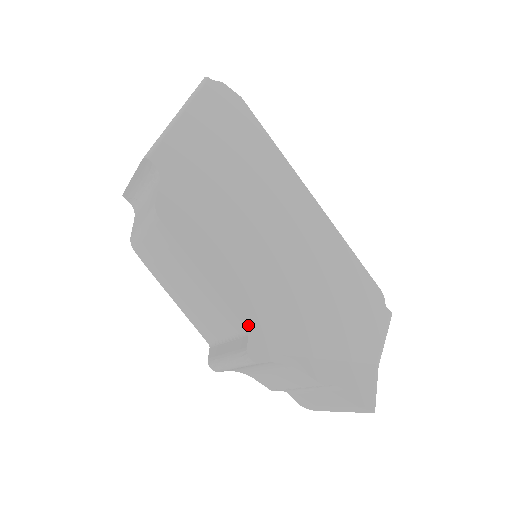
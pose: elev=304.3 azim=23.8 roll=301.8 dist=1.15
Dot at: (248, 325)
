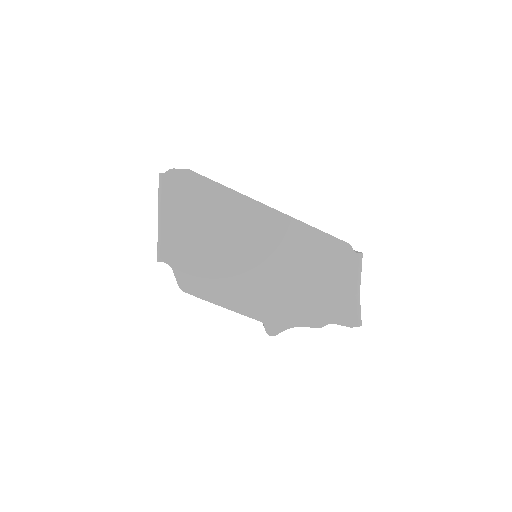
Dot at: (261, 319)
